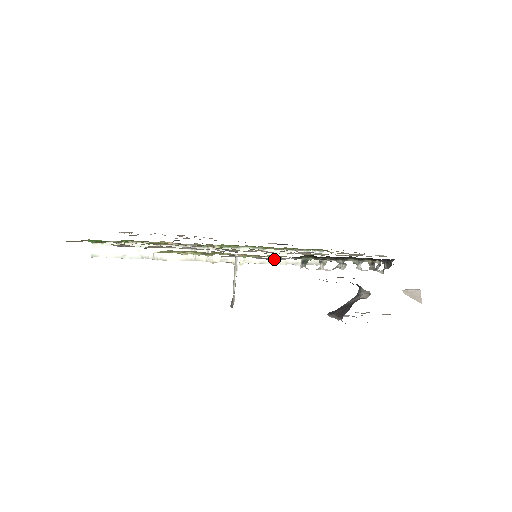
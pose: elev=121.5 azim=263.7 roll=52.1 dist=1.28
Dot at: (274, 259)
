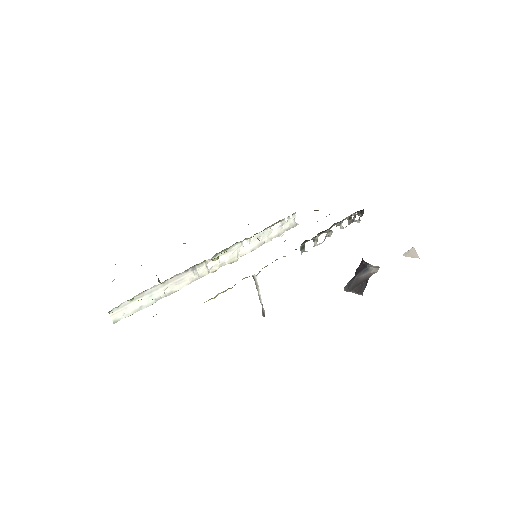
Dot at: occluded
